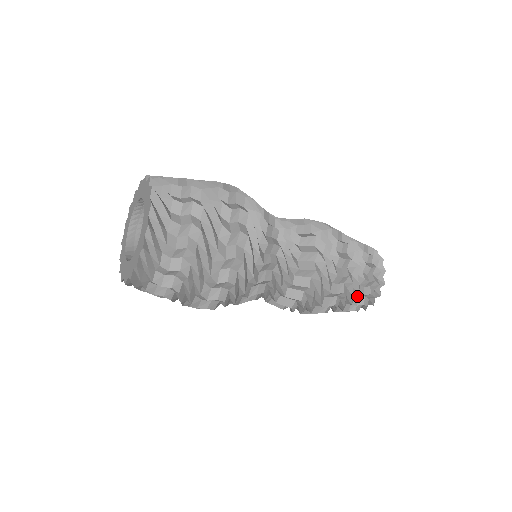
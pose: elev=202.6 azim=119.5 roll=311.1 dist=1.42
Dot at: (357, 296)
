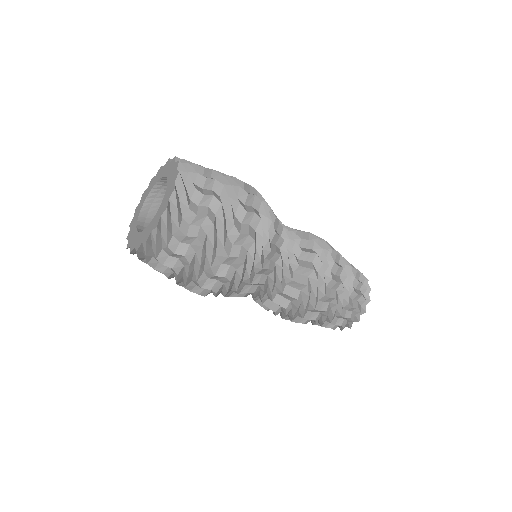
Dot at: (351, 297)
